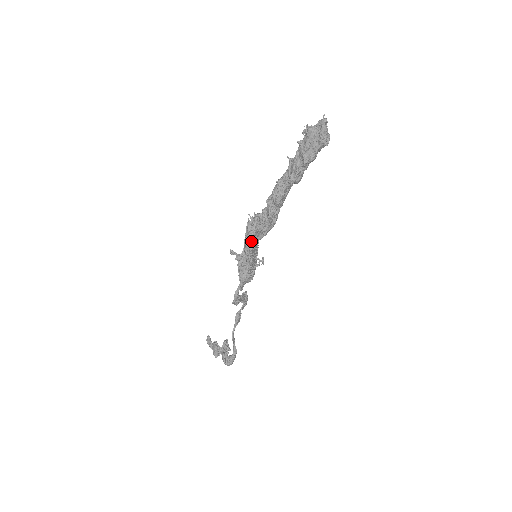
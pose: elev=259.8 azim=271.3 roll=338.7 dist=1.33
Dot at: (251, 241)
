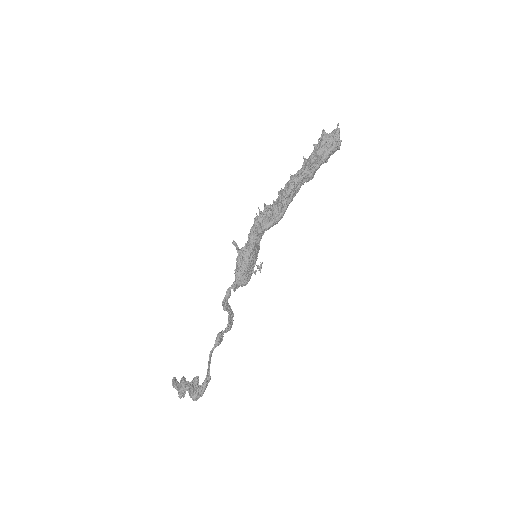
Dot at: (257, 227)
